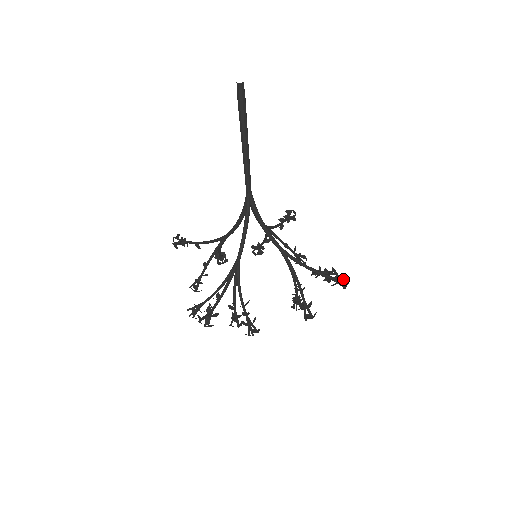
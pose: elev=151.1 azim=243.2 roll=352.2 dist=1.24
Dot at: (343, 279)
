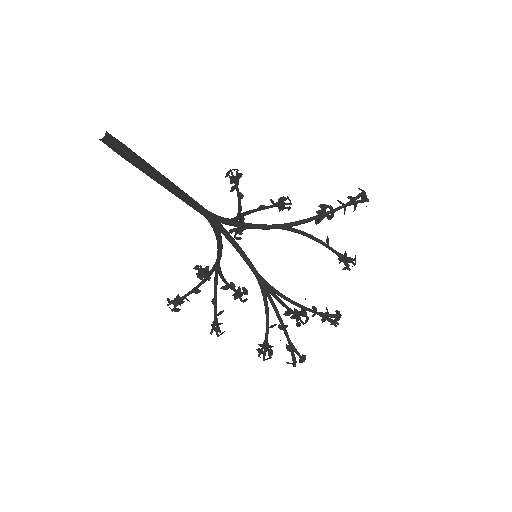
Dot at: (293, 357)
